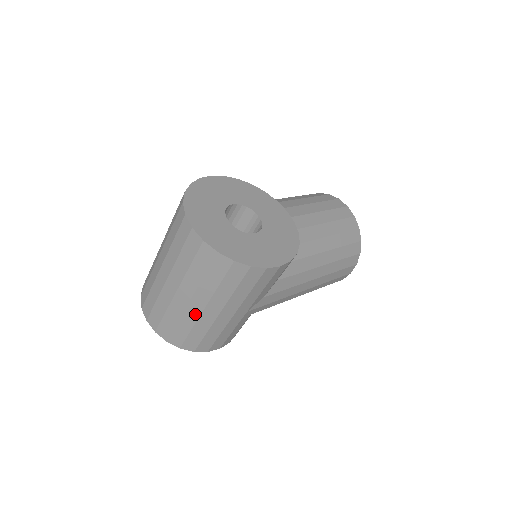
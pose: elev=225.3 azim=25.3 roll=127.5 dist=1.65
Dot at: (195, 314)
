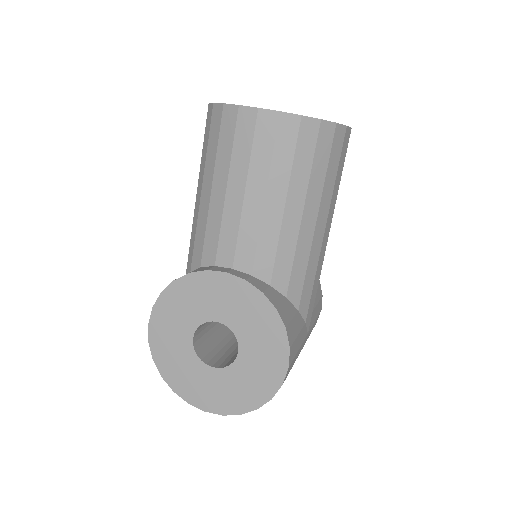
Dot at: occluded
